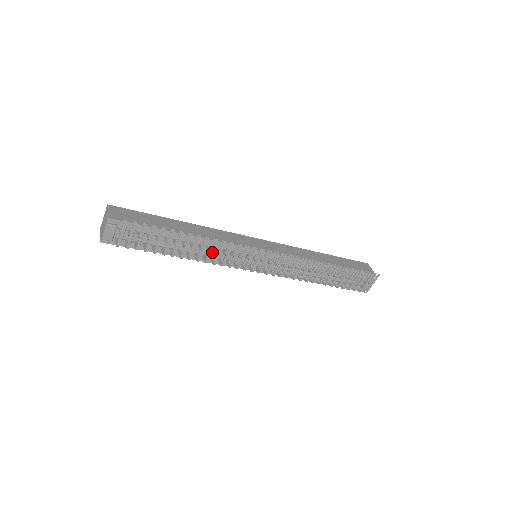
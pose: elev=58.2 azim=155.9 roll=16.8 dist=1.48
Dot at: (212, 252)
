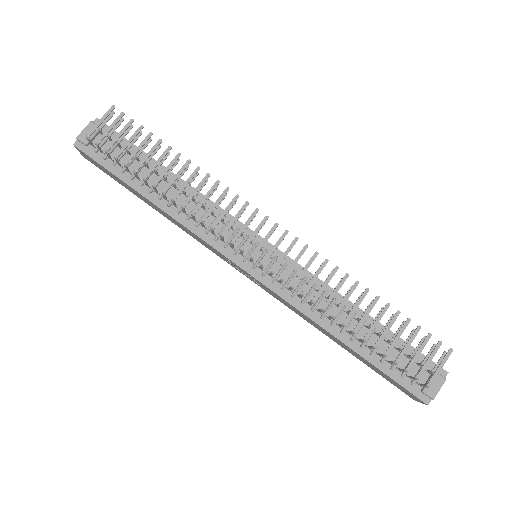
Dot at: (197, 191)
